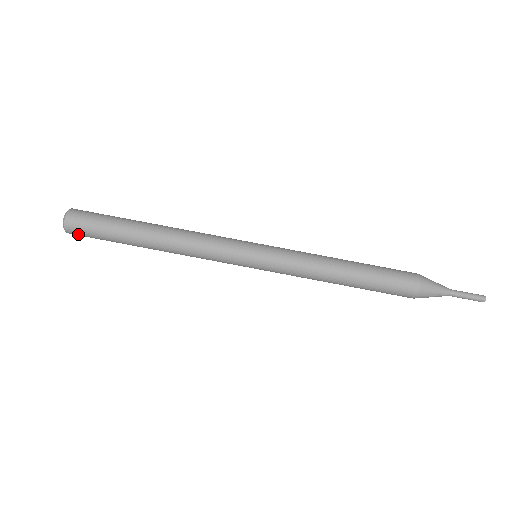
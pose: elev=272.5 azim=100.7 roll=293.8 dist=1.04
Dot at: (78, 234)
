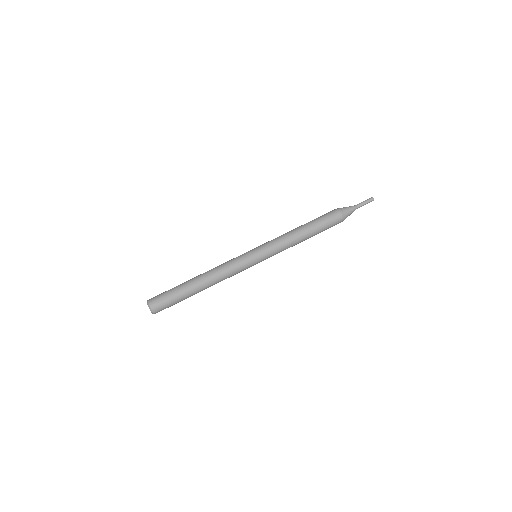
Dot at: (161, 310)
